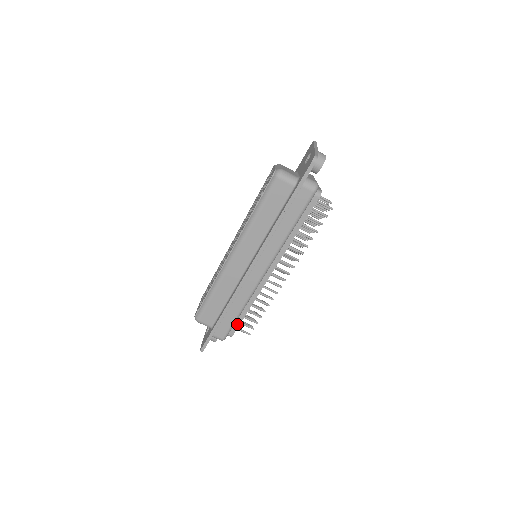
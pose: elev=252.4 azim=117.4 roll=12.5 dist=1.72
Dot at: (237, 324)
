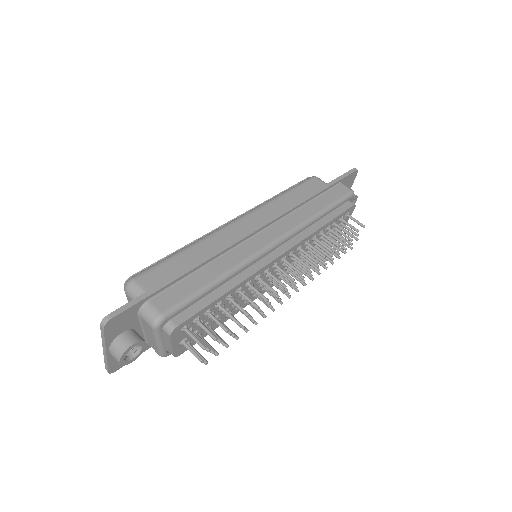
Dot at: (197, 308)
